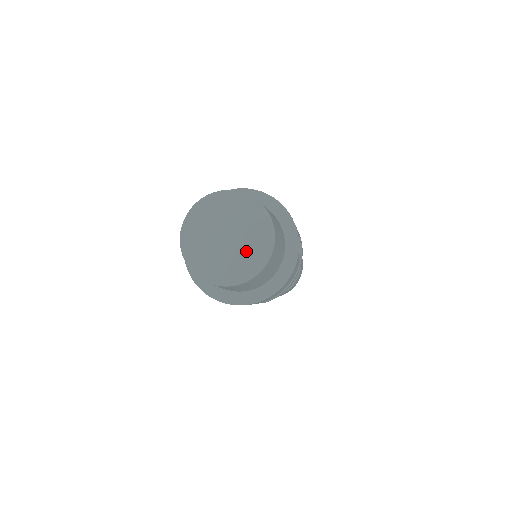
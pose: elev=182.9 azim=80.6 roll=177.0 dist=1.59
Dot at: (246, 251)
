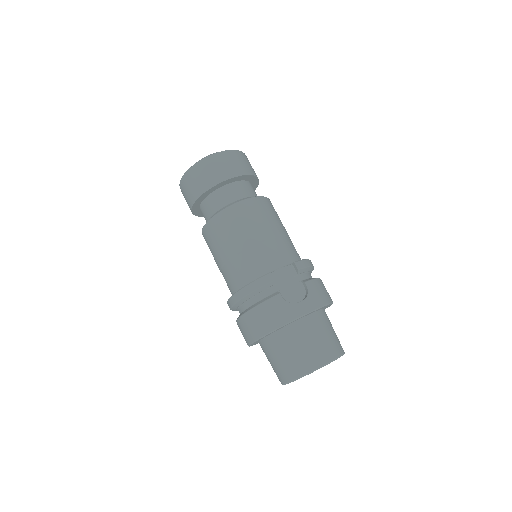
Dot at: occluded
